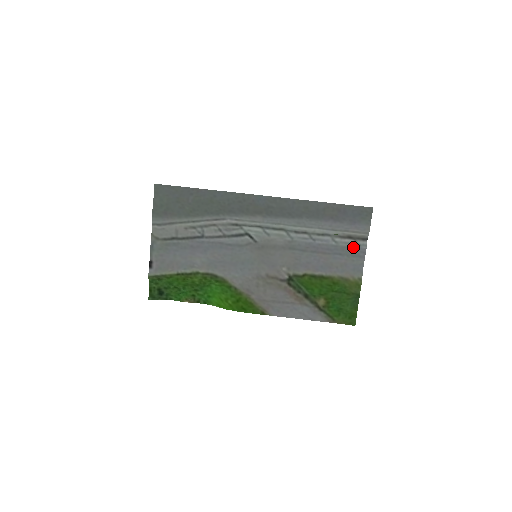
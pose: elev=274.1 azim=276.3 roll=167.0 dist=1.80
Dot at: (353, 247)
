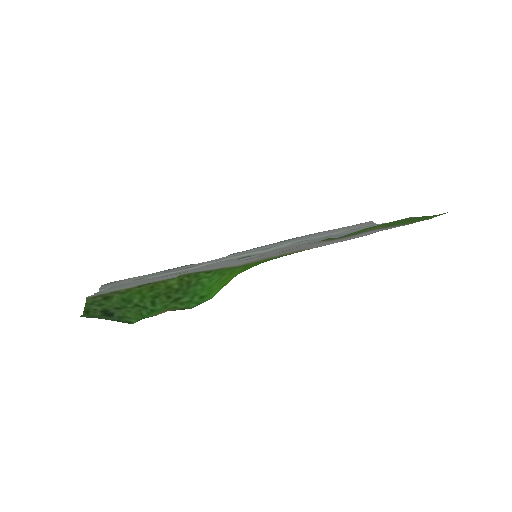
Dot at: occluded
